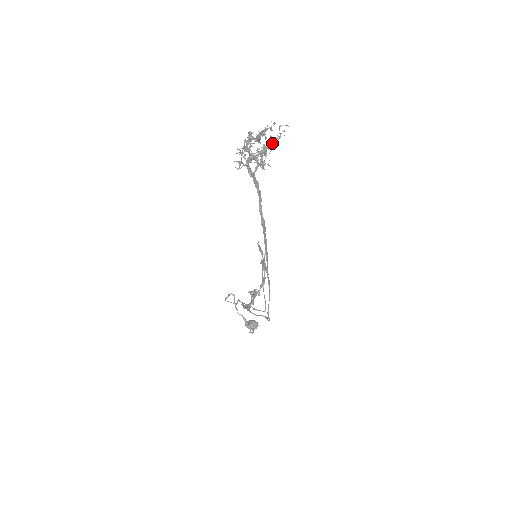
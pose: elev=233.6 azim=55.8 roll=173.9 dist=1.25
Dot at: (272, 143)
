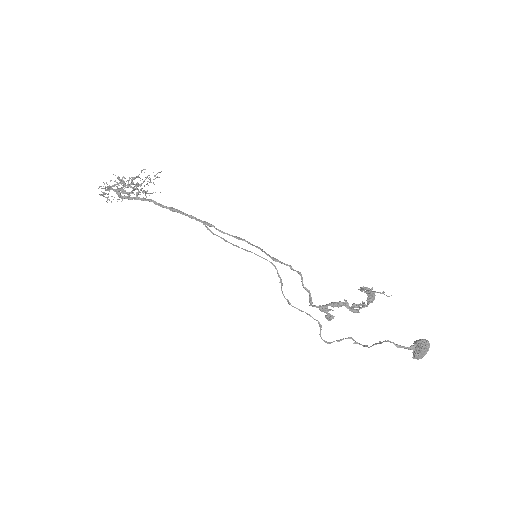
Dot at: (135, 178)
